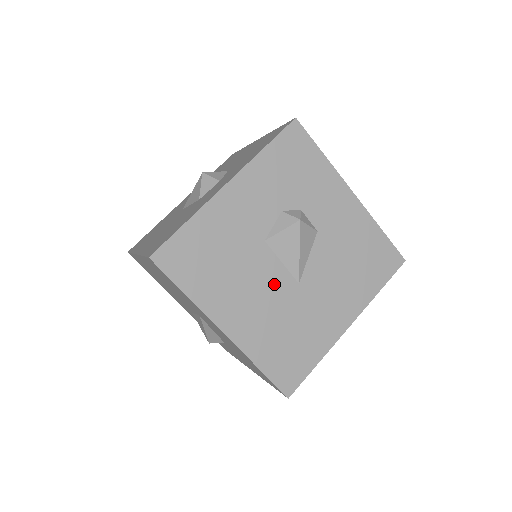
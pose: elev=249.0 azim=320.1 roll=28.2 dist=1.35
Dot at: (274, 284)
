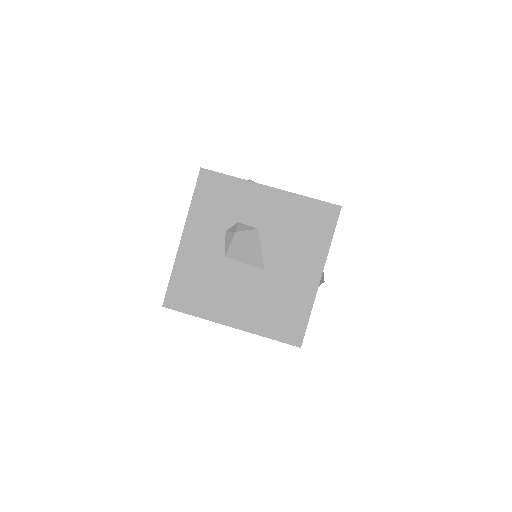
Dot at: (247, 280)
